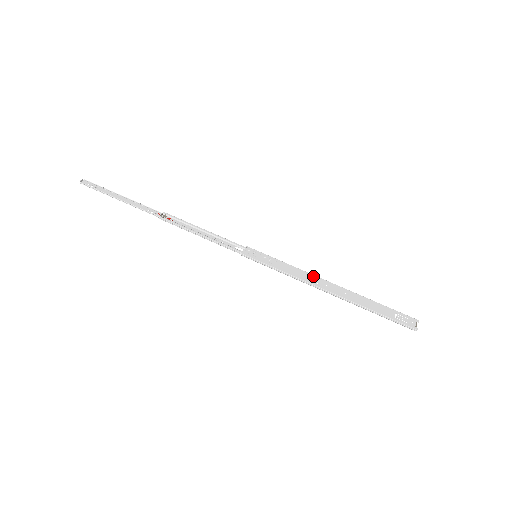
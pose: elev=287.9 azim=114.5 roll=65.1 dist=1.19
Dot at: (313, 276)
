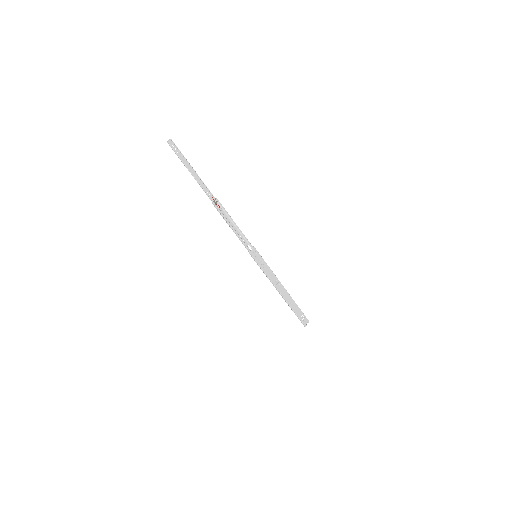
Dot at: (278, 280)
